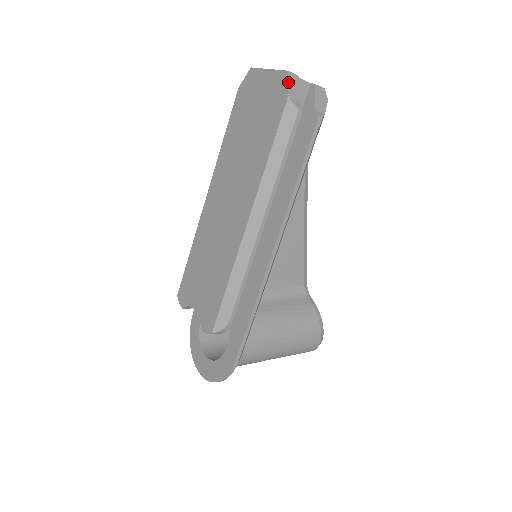
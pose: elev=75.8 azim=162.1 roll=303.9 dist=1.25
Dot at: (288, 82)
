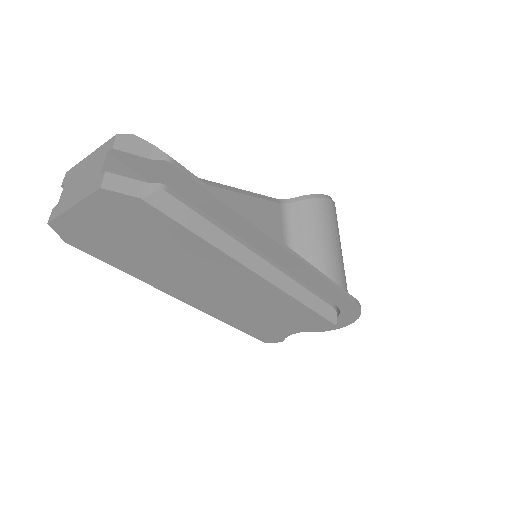
Dot at: (118, 193)
